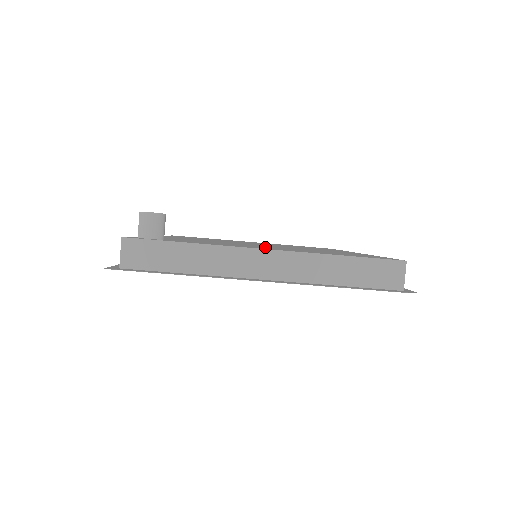
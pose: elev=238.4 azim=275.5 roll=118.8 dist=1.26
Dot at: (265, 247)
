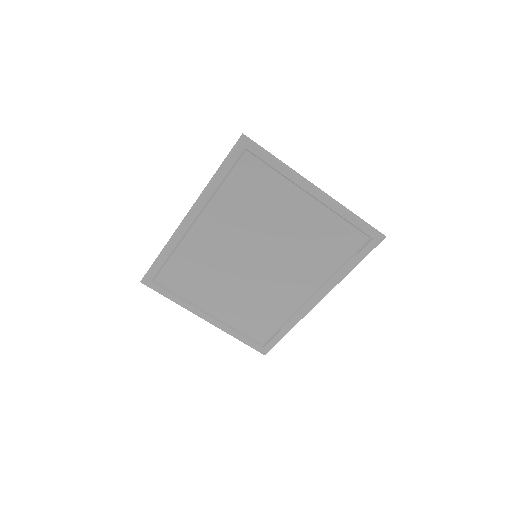
Dot at: occluded
